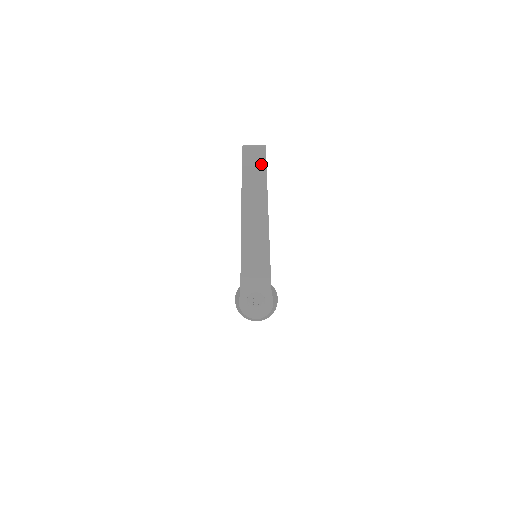
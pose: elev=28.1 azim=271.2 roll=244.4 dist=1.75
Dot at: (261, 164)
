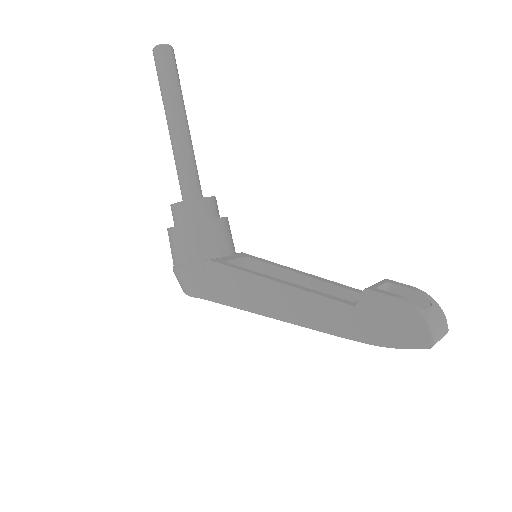
Dot at: occluded
